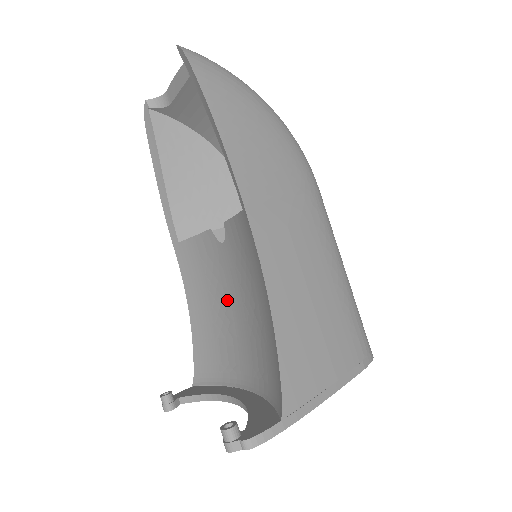
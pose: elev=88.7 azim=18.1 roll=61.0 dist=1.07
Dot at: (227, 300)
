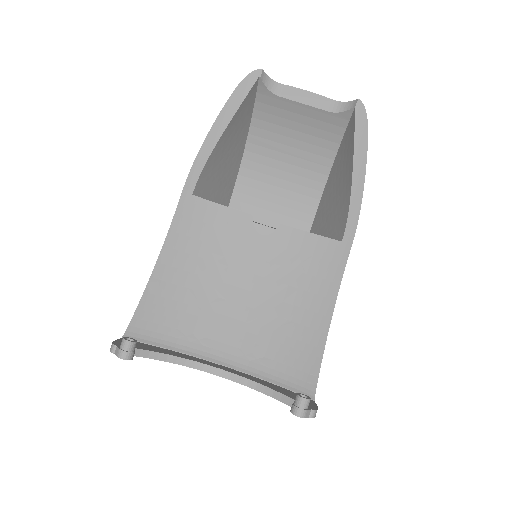
Dot at: (228, 279)
